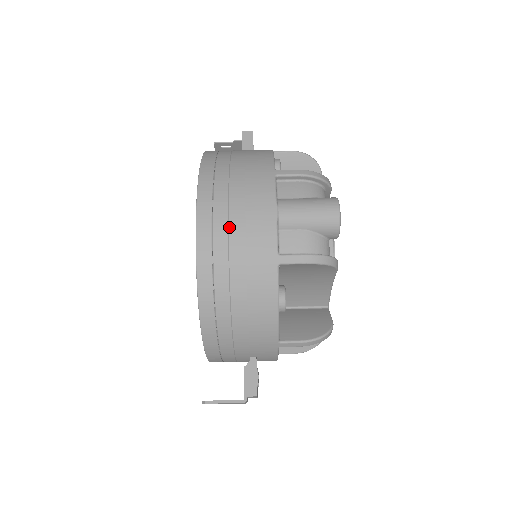
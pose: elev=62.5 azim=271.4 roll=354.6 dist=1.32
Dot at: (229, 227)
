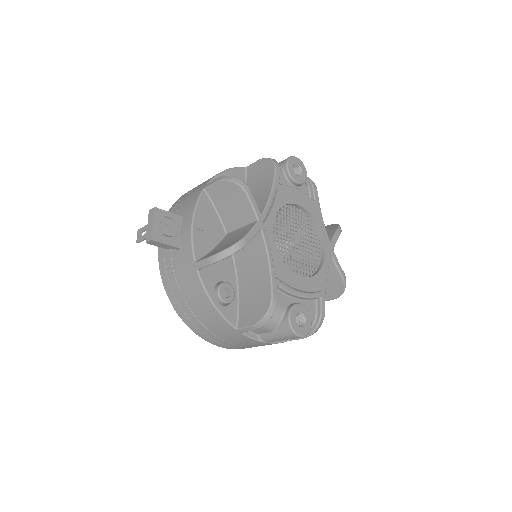
Dot at: occluded
